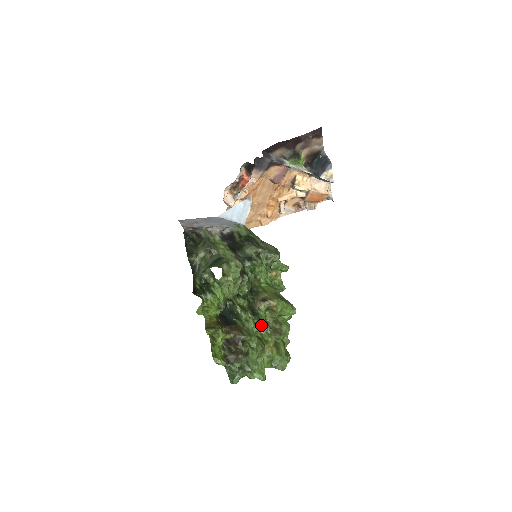
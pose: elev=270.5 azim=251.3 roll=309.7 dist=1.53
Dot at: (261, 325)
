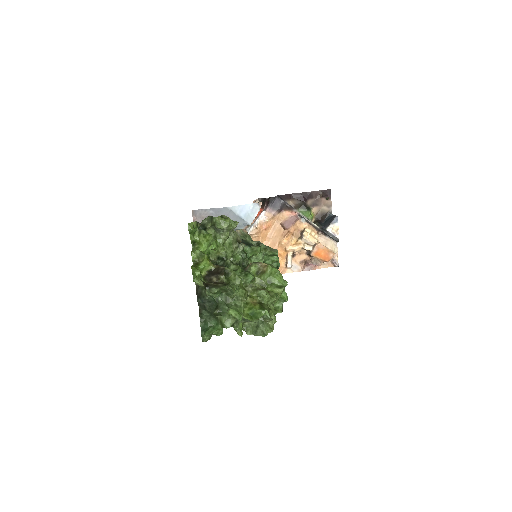
Dot at: (248, 273)
